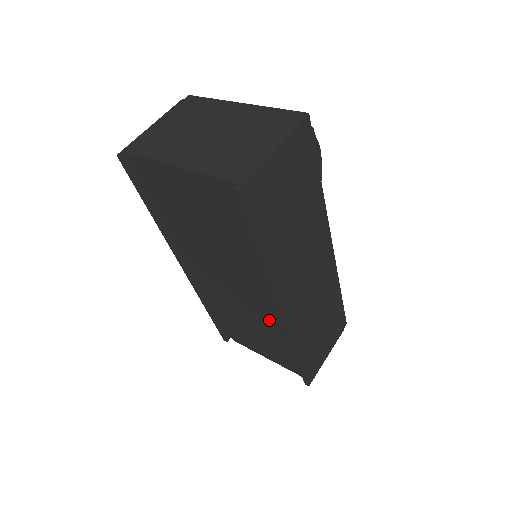
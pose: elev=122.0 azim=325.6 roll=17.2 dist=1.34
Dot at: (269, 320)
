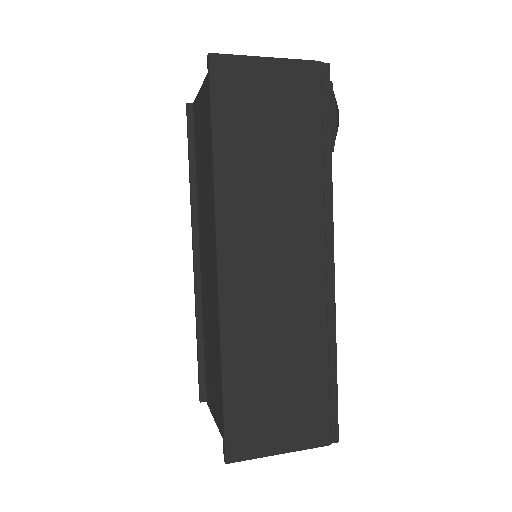
Dot at: occluded
